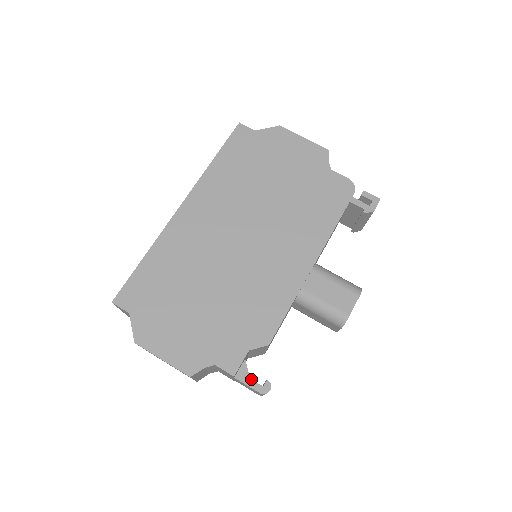
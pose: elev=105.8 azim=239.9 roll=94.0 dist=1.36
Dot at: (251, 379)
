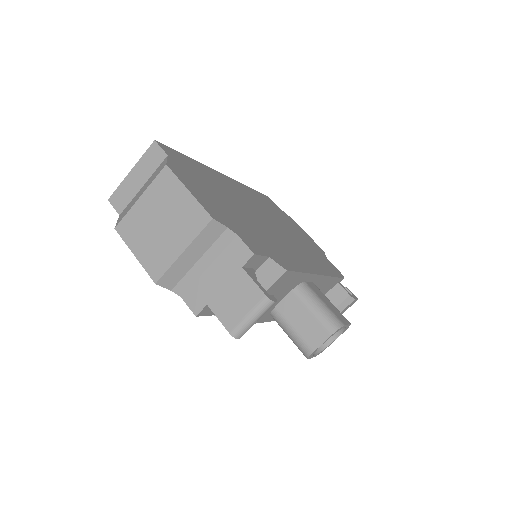
Dot at: occluded
